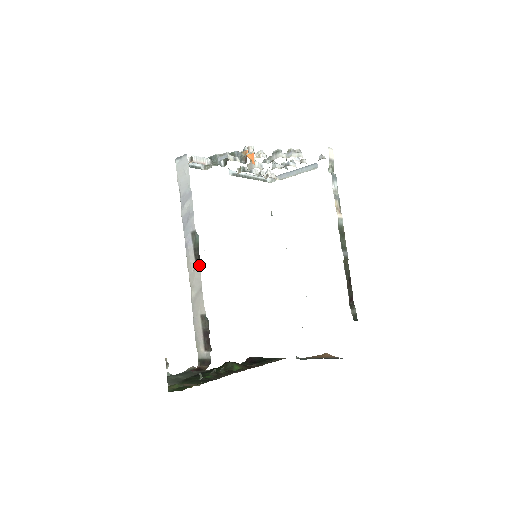
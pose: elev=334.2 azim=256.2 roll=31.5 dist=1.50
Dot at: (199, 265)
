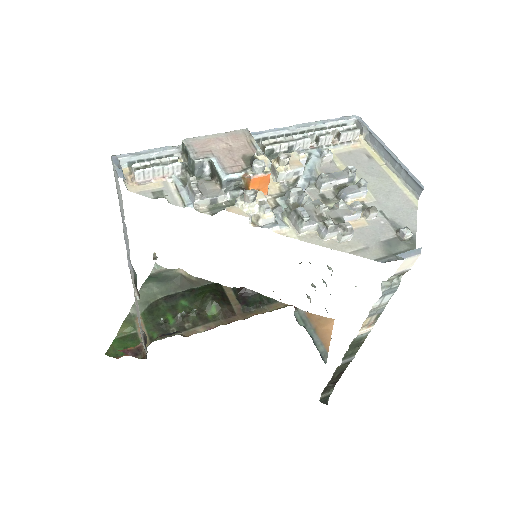
Dot at: (138, 295)
